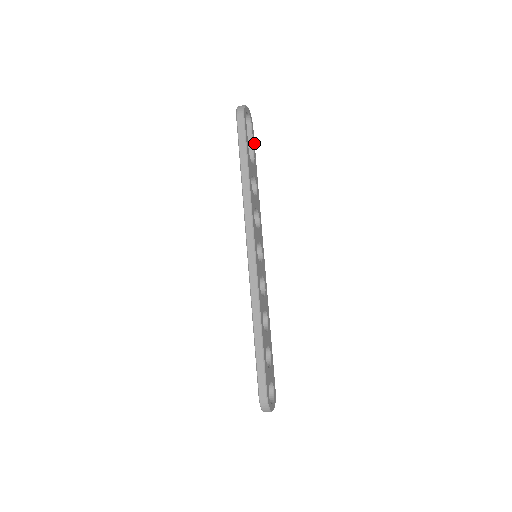
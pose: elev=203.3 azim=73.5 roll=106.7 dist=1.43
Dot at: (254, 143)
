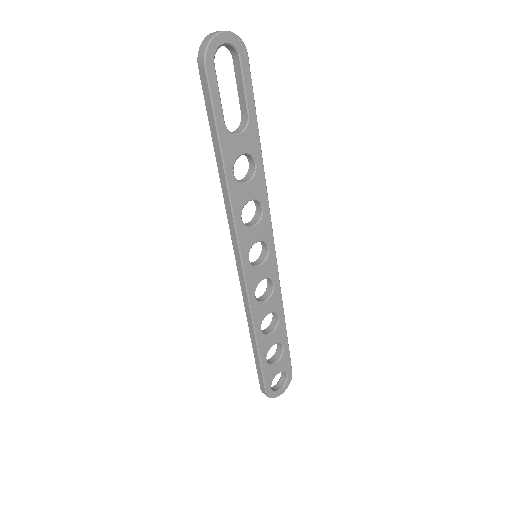
Dot at: (251, 86)
